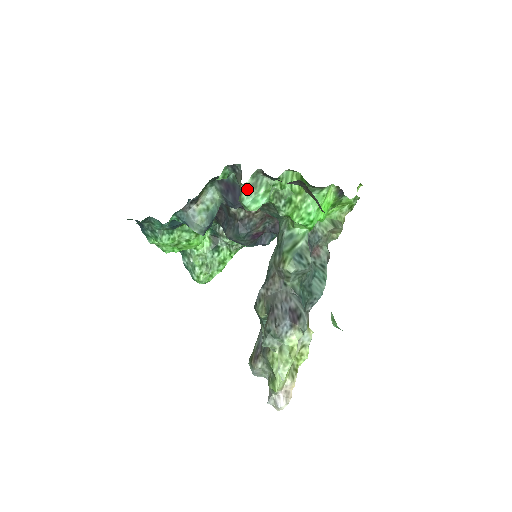
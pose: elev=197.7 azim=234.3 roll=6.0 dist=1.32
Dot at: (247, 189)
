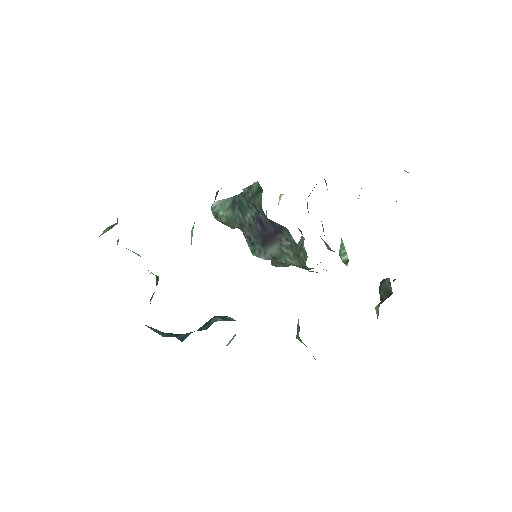
Dot at: occluded
